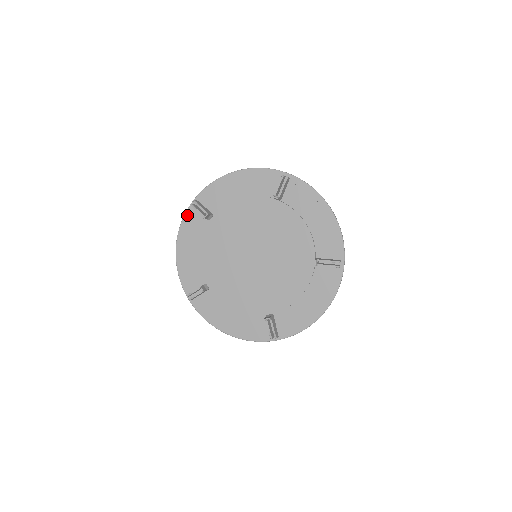
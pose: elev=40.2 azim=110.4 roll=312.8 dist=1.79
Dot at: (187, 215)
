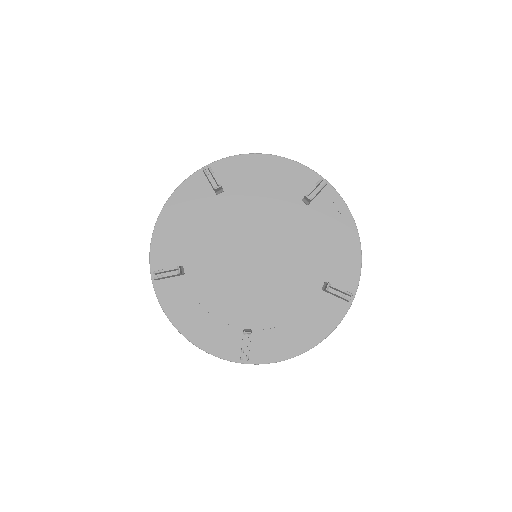
Dot at: (191, 179)
